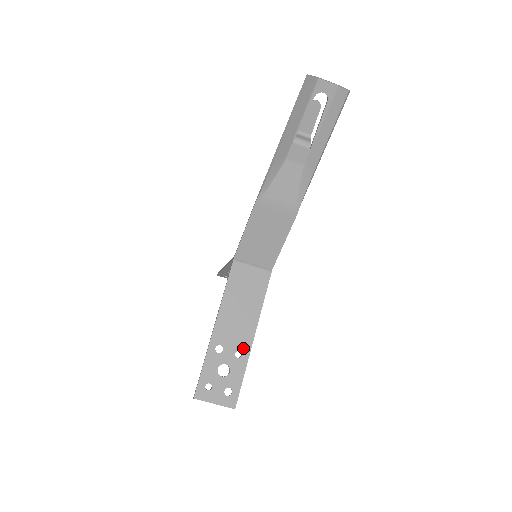
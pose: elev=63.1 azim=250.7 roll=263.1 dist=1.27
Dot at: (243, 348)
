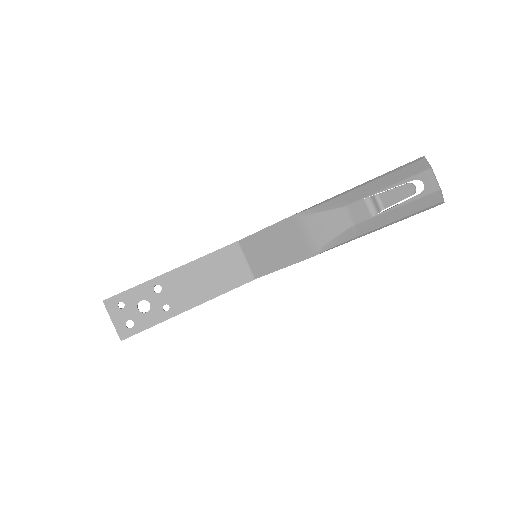
Dot at: (174, 307)
